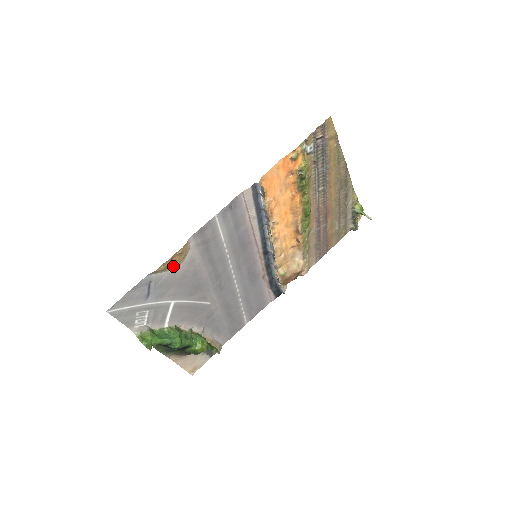
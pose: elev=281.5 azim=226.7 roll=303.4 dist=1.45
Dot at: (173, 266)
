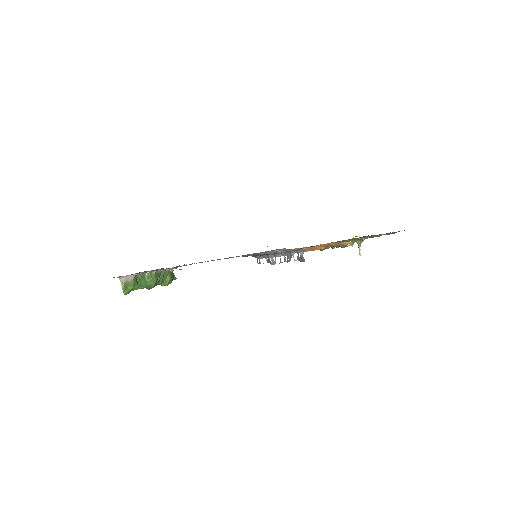
Dot at: occluded
